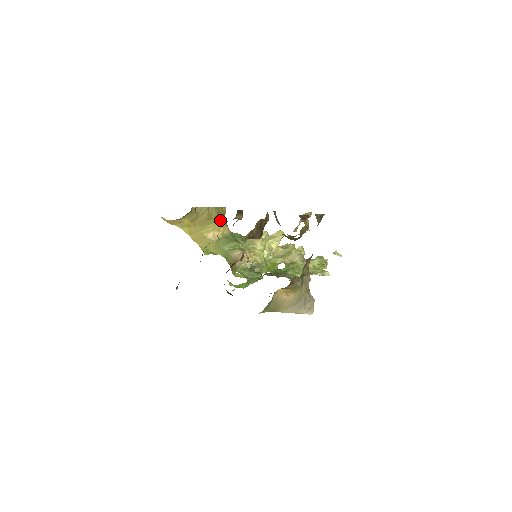
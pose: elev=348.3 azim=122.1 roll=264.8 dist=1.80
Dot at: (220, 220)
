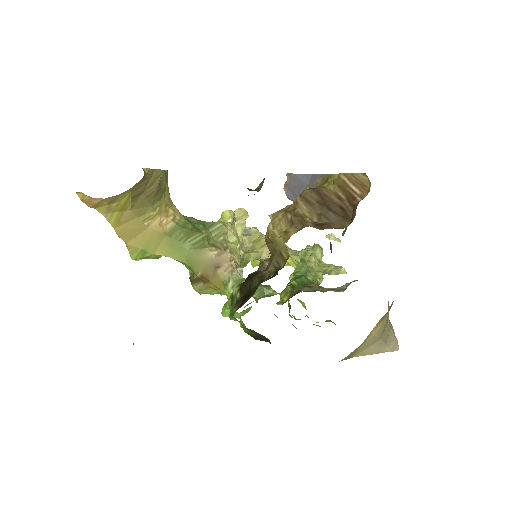
Dot at: (166, 194)
